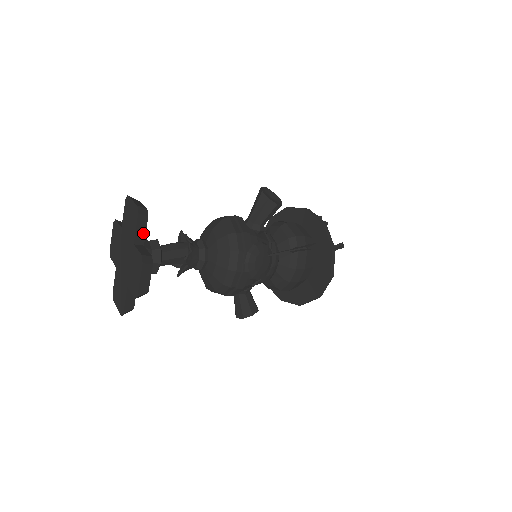
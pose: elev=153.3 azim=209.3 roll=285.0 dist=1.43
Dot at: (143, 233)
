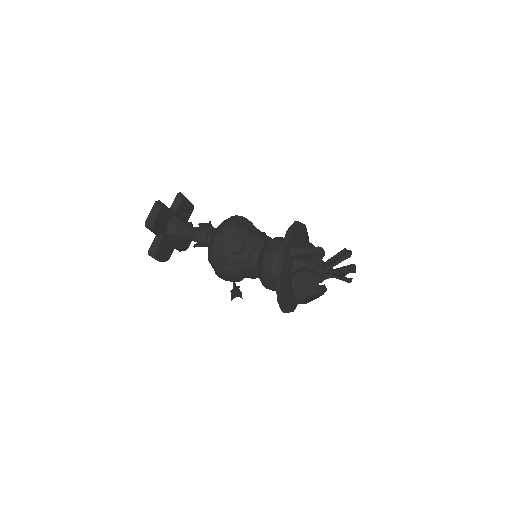
Dot at: (158, 232)
